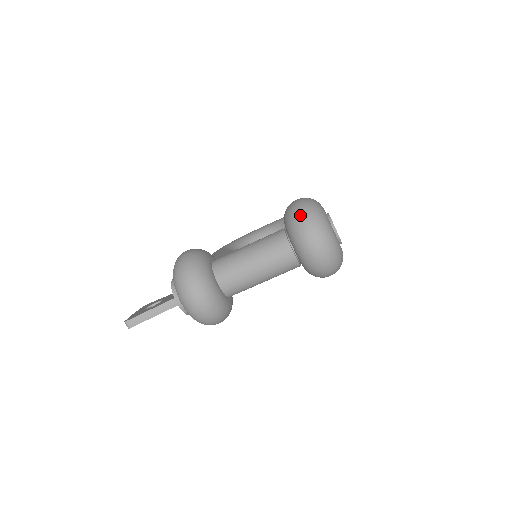
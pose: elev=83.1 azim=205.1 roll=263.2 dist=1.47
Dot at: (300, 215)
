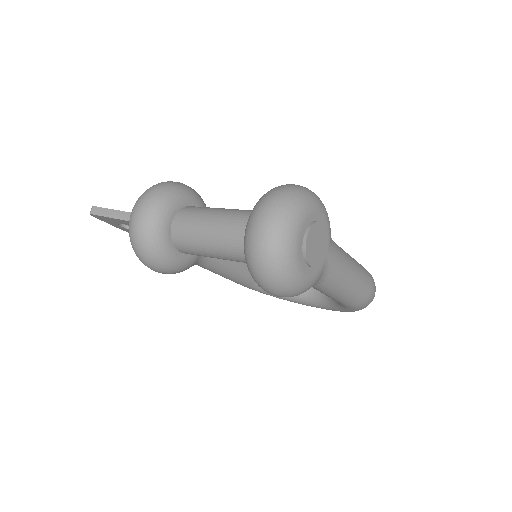
Dot at: (277, 188)
